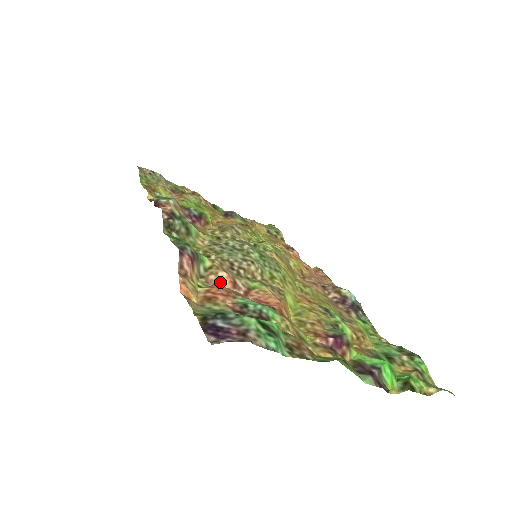
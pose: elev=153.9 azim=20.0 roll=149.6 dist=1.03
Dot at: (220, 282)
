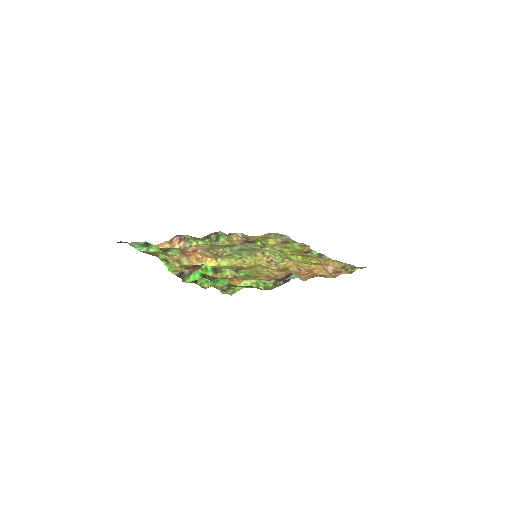
Dot at: (189, 249)
